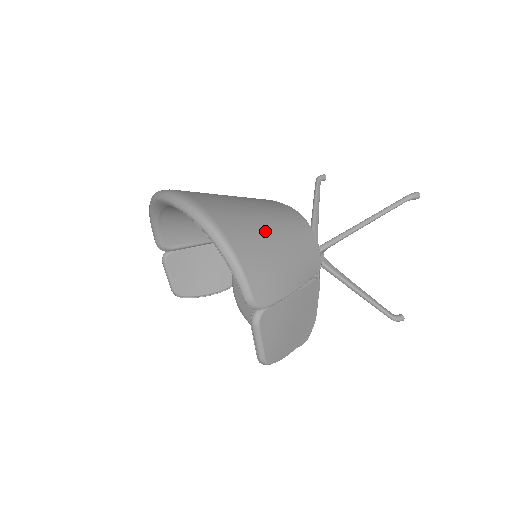
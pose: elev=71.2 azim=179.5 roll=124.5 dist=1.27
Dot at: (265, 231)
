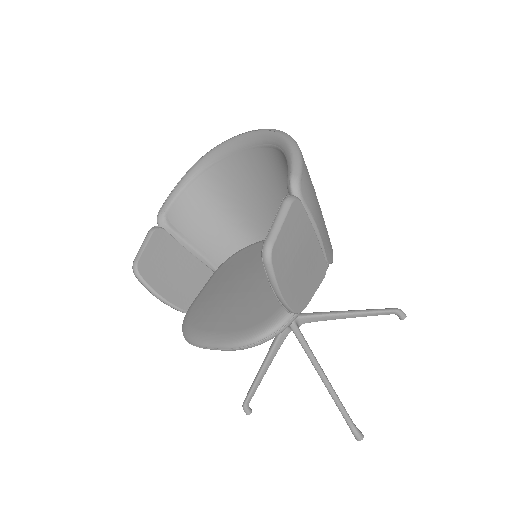
Dot at: occluded
